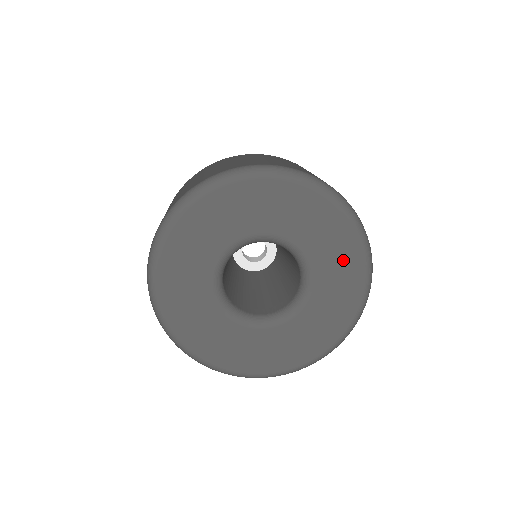
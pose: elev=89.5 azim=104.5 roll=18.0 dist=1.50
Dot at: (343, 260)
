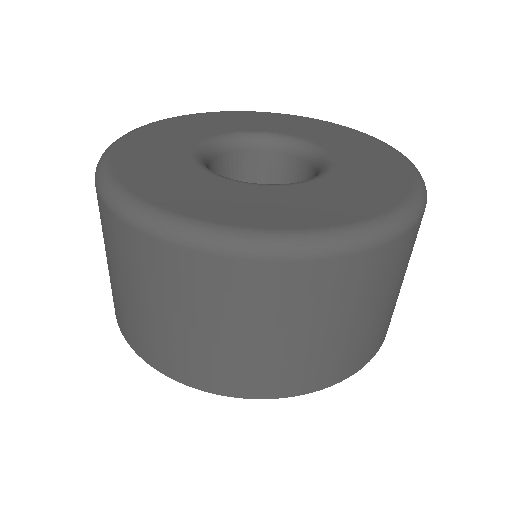
Dot at: (381, 177)
